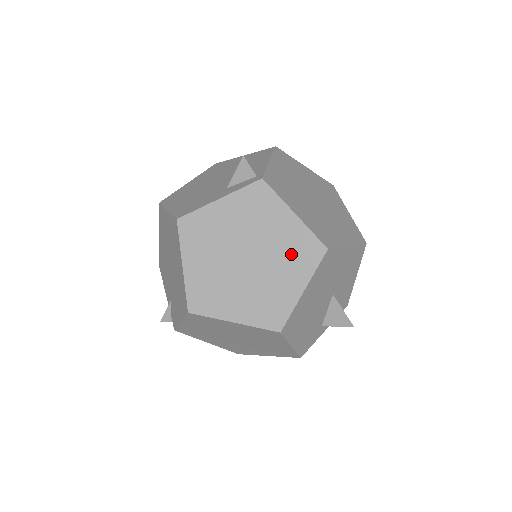
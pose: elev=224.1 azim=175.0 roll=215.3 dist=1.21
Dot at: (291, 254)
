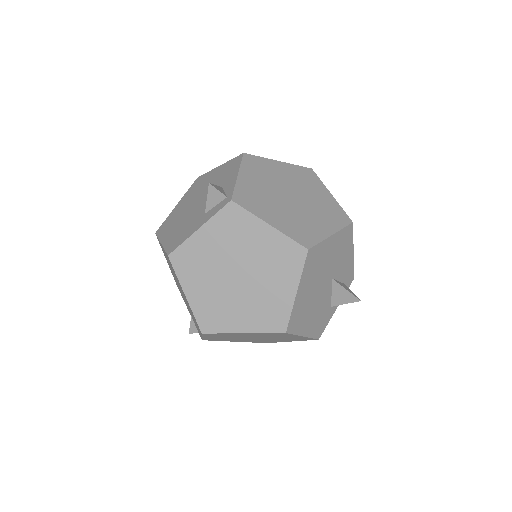
Dot at: (276, 262)
